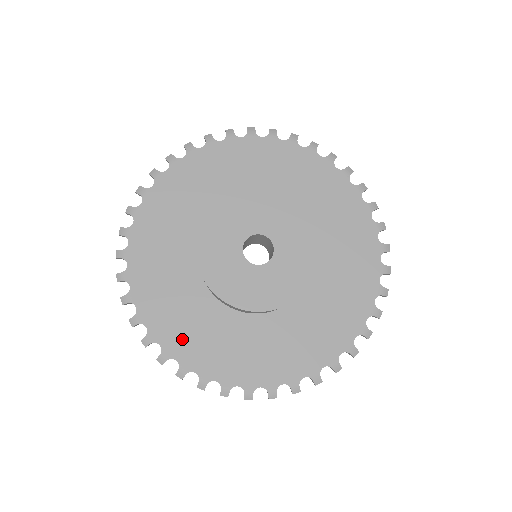
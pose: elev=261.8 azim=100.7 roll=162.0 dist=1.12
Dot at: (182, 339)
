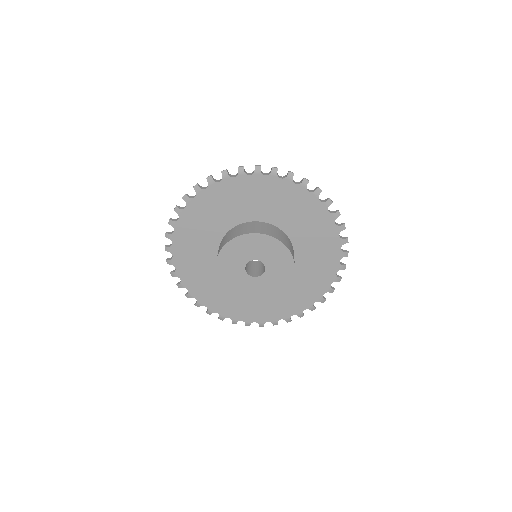
Dot at: (228, 308)
